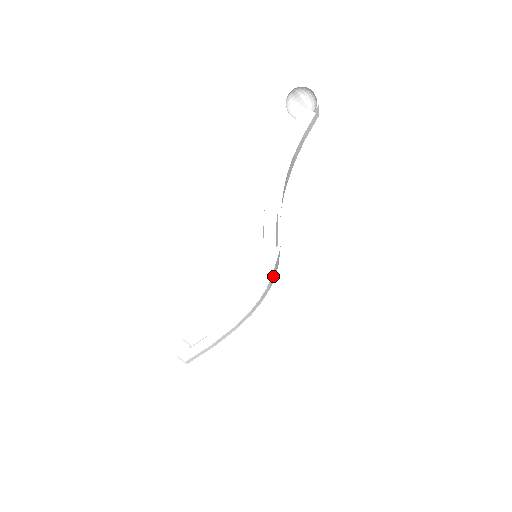
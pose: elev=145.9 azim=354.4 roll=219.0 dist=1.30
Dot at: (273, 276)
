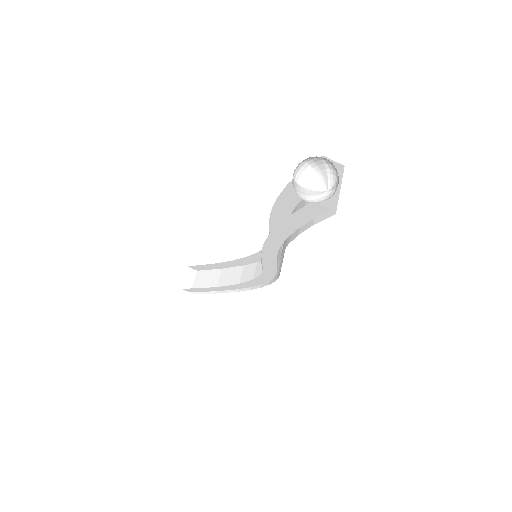
Dot at: occluded
